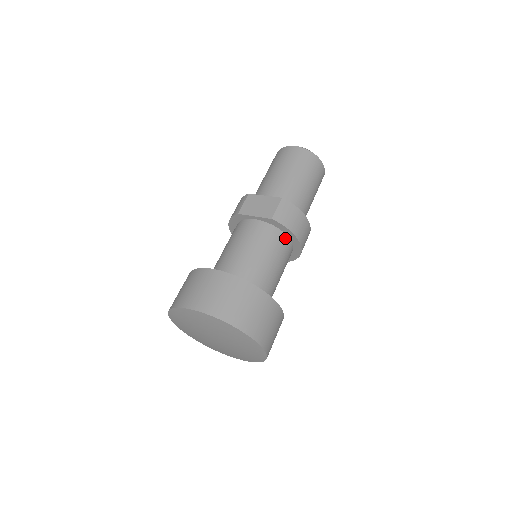
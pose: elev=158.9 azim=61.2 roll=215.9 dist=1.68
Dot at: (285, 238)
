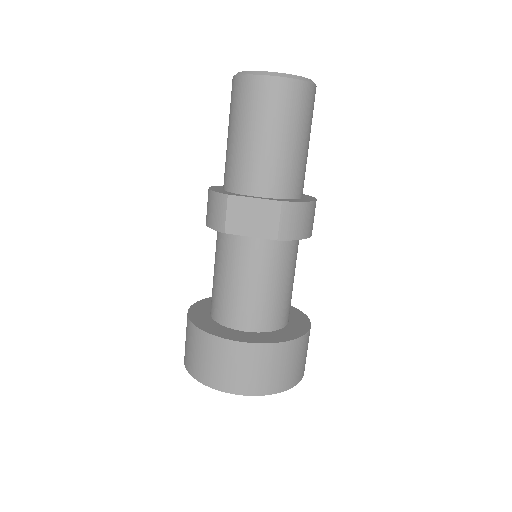
Dot at: (294, 241)
